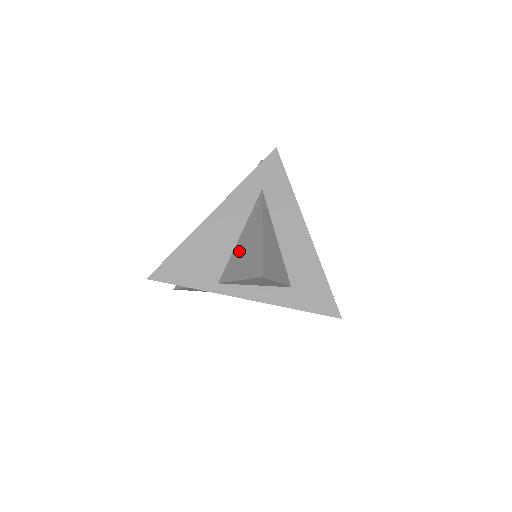
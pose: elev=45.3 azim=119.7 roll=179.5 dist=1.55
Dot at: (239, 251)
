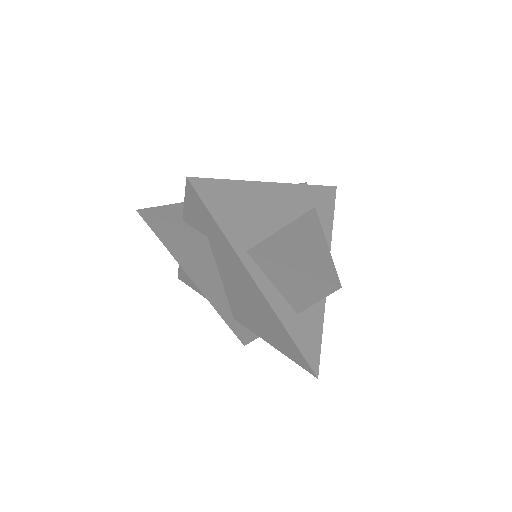
Dot at: (286, 240)
